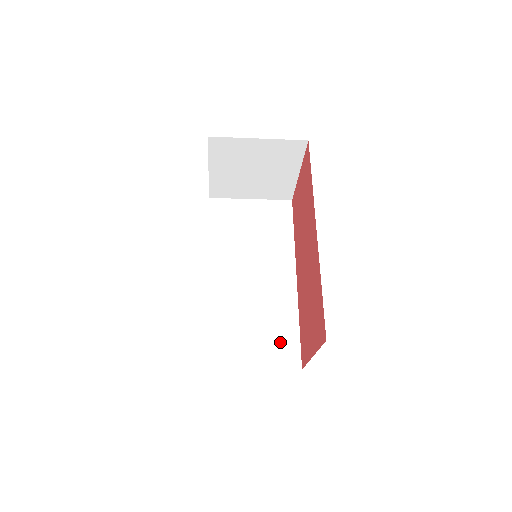
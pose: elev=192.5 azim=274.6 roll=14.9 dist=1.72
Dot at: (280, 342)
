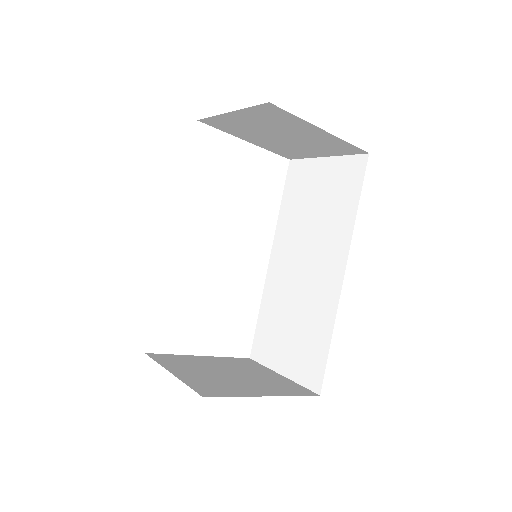
Dot at: (309, 354)
